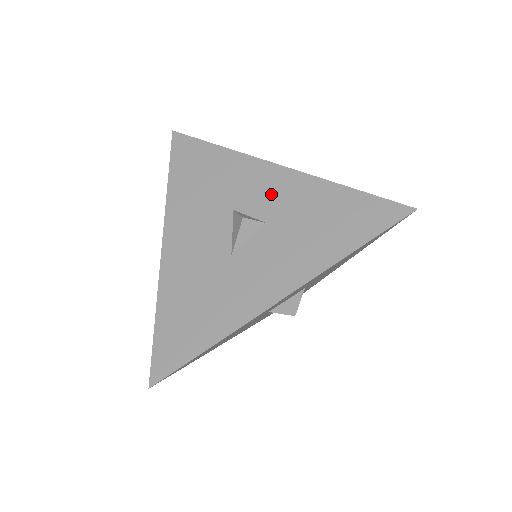
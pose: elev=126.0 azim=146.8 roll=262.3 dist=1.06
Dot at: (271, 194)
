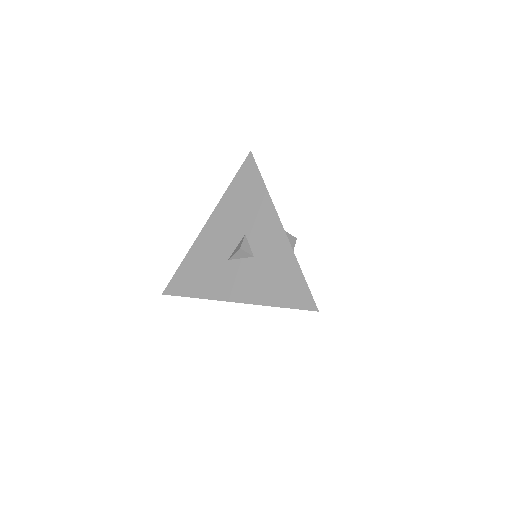
Dot at: (267, 241)
